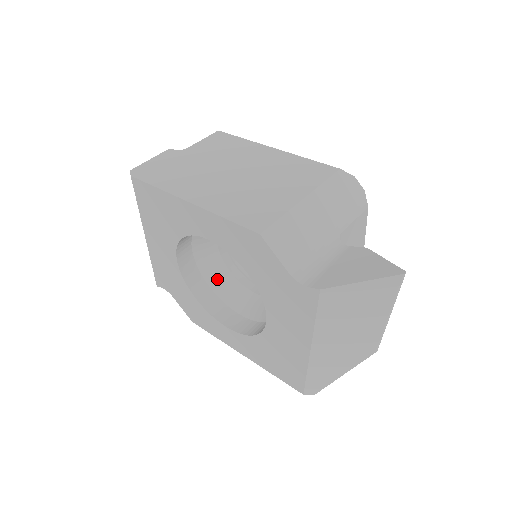
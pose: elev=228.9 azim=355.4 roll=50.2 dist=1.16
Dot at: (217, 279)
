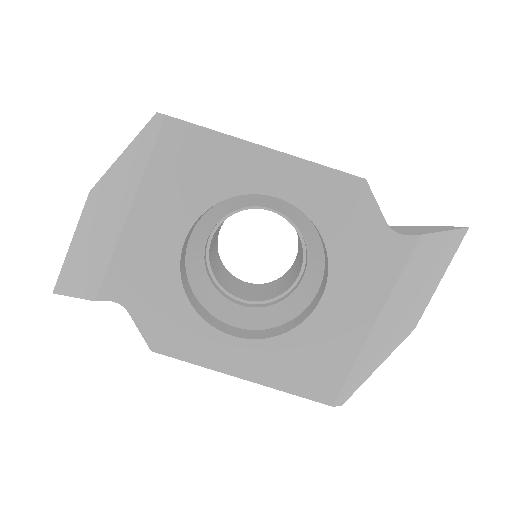
Dot at: (200, 286)
